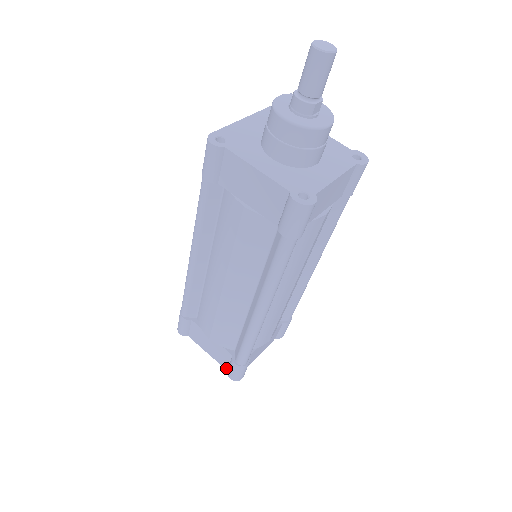
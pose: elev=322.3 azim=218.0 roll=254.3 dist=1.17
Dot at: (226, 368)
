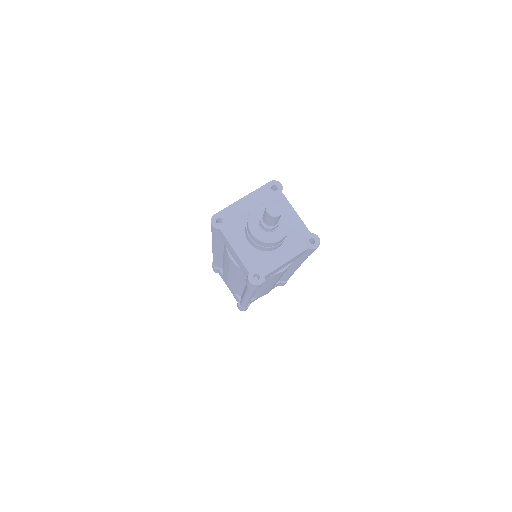
Dot at: (237, 301)
